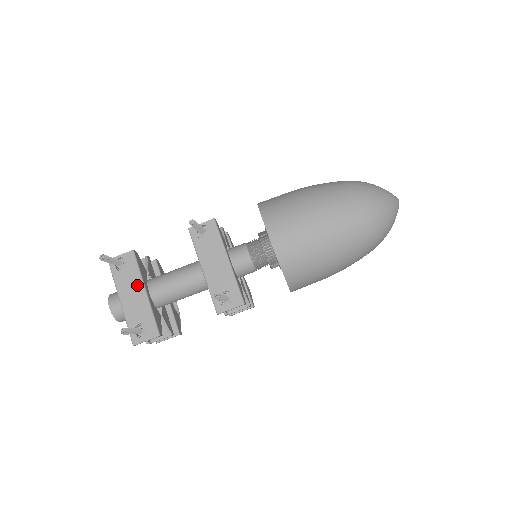
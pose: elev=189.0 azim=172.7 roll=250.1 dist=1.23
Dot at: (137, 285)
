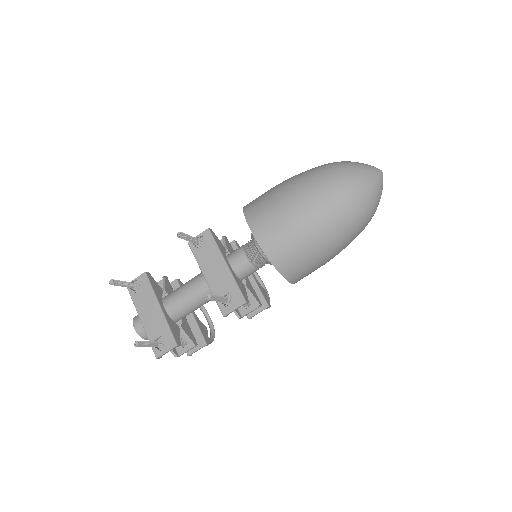
Dot at: (152, 303)
